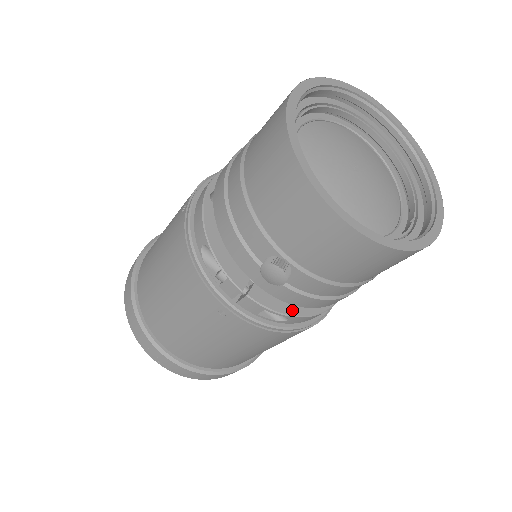
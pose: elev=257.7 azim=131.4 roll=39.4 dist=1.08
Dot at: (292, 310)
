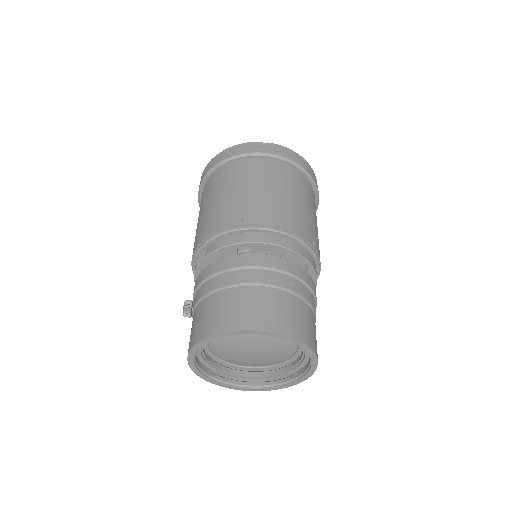
Dot at: occluded
